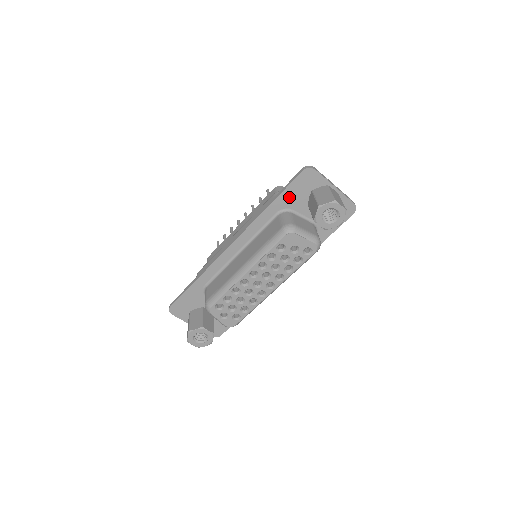
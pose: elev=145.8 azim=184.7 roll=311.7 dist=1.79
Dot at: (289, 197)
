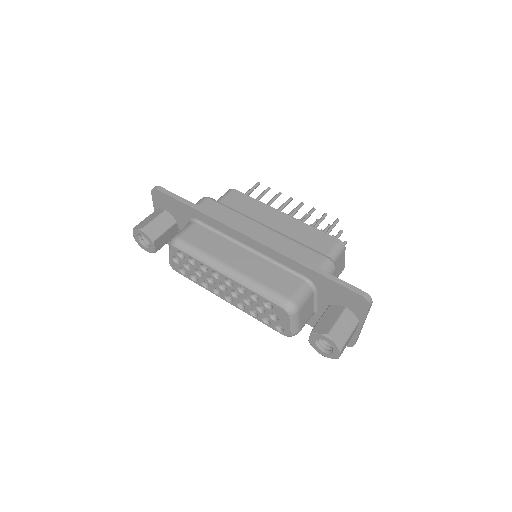
Dot at: (328, 286)
